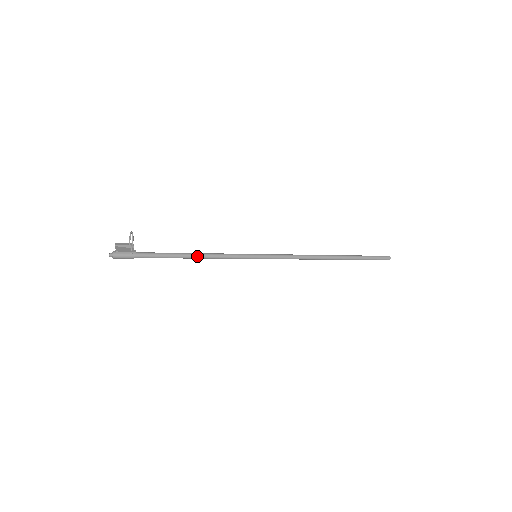
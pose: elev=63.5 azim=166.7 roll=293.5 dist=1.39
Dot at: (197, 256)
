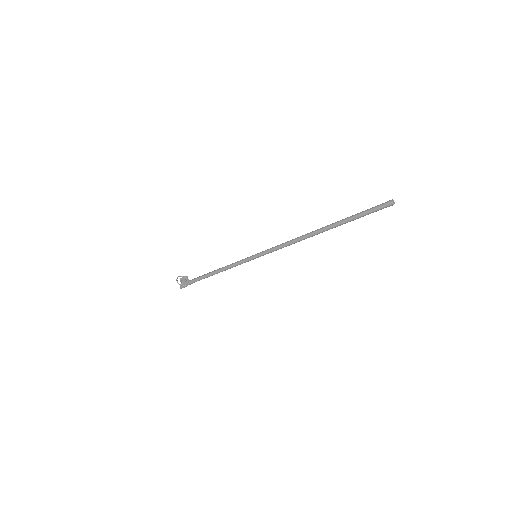
Dot at: occluded
